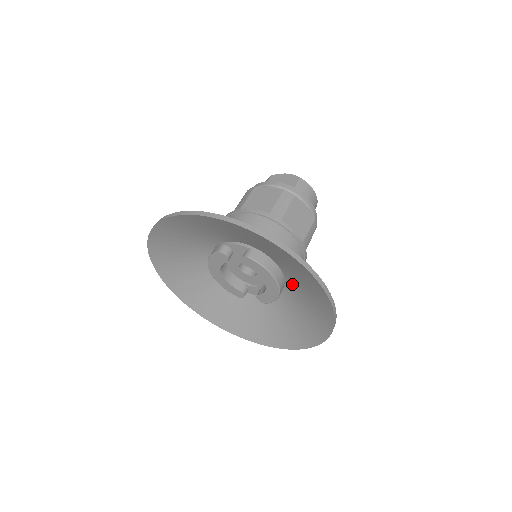
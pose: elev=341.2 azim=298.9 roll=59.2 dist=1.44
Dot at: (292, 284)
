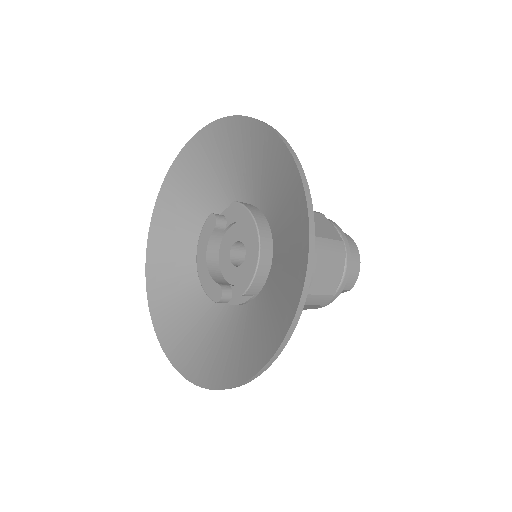
Dot at: (278, 241)
